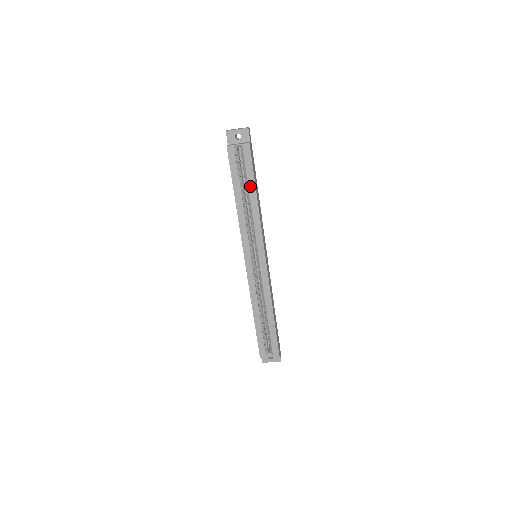
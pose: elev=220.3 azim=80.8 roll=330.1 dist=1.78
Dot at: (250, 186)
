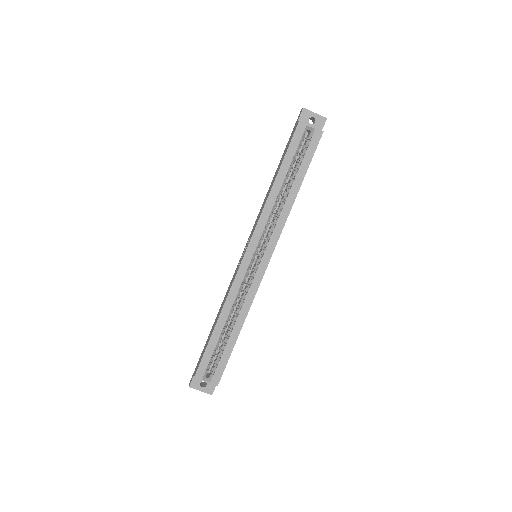
Dot at: (298, 175)
